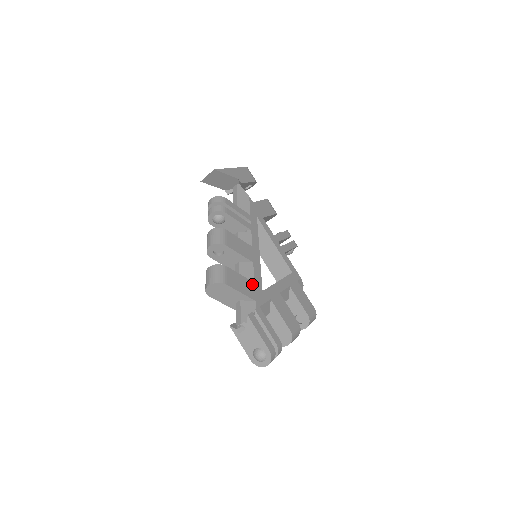
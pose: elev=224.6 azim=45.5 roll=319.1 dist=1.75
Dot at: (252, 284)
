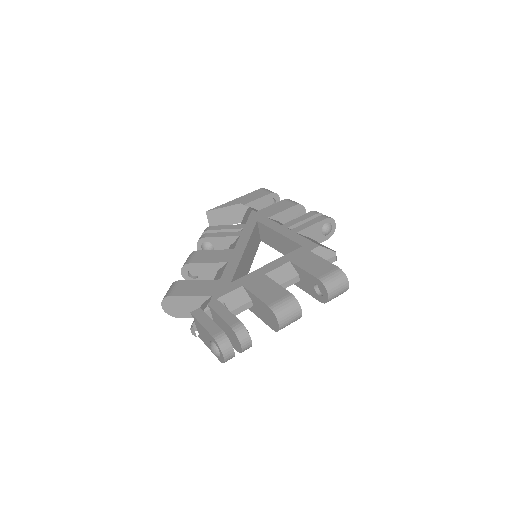
Dot at: (215, 282)
